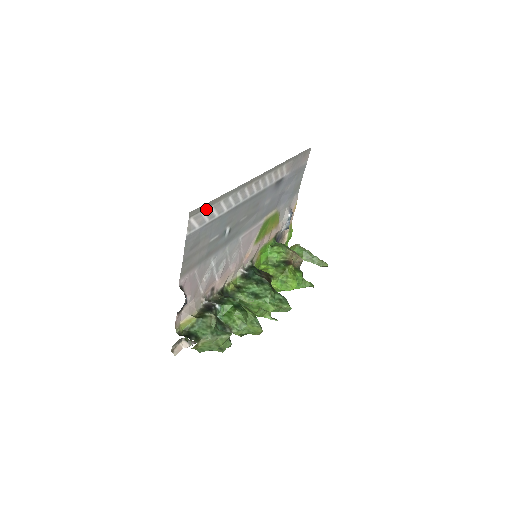
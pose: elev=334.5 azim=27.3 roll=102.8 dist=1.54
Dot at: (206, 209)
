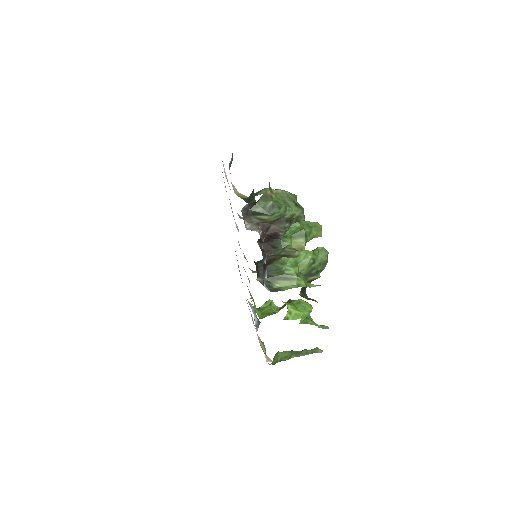
Dot at: occluded
